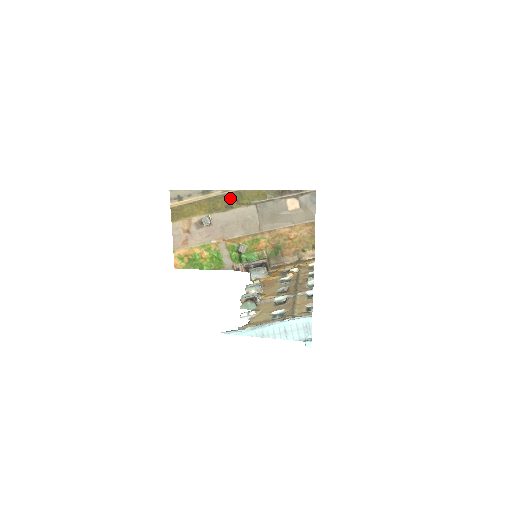
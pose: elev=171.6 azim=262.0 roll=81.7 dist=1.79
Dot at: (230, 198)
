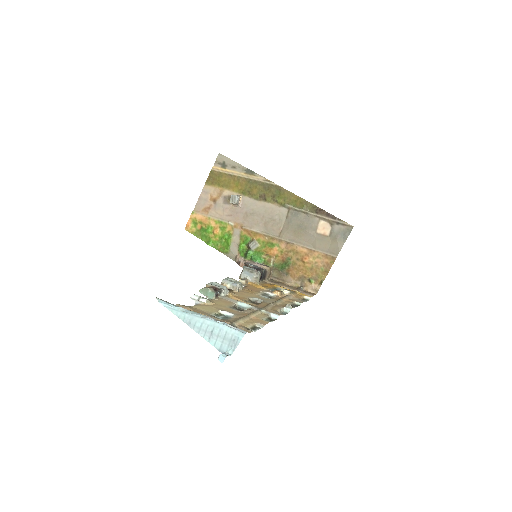
Dot at: (268, 190)
